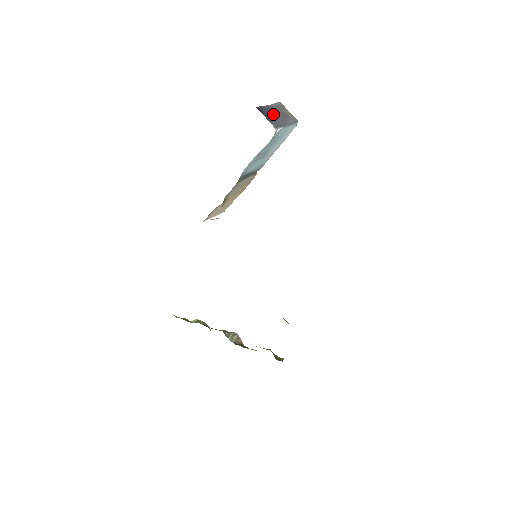
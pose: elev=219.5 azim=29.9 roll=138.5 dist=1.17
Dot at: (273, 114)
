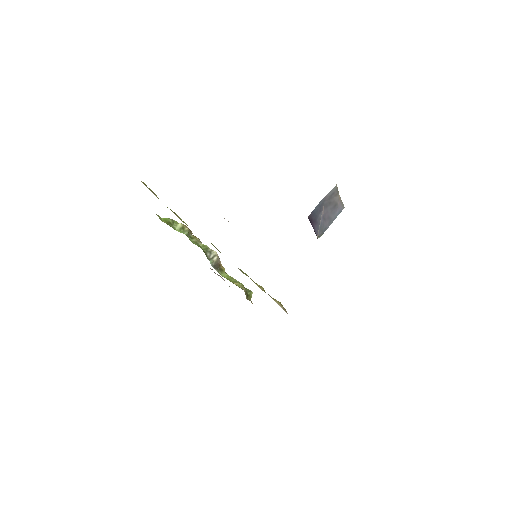
Dot at: (322, 213)
